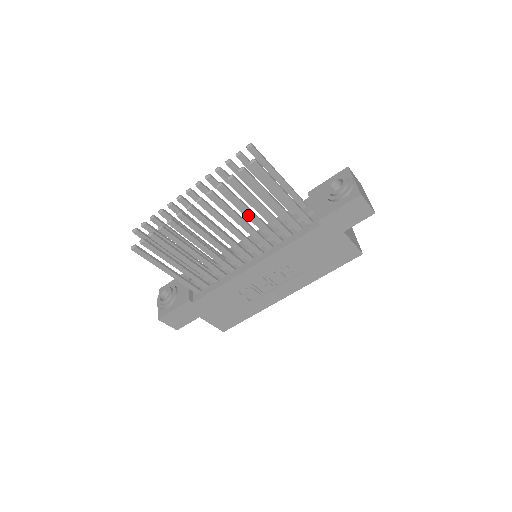
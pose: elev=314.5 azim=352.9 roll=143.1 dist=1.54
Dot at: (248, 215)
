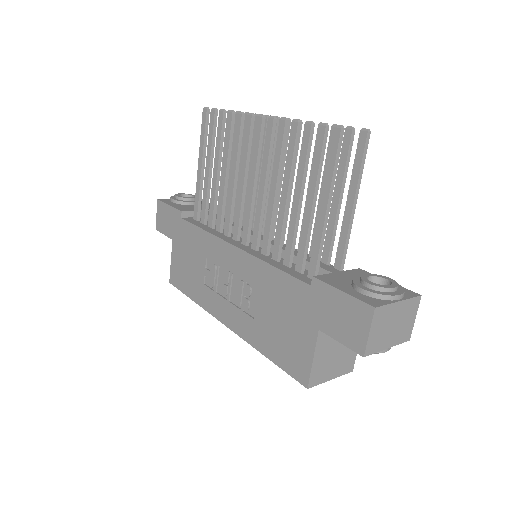
Dot at: (283, 188)
